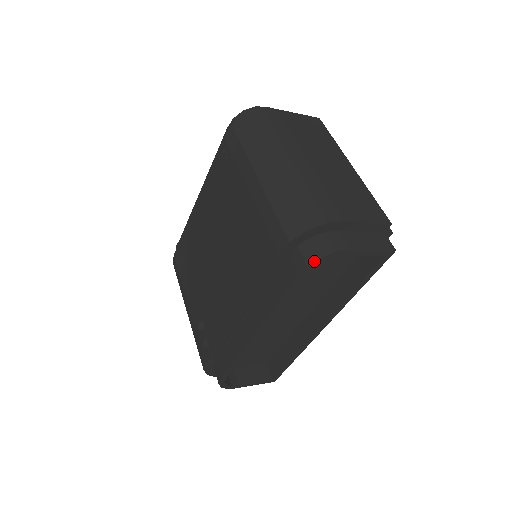
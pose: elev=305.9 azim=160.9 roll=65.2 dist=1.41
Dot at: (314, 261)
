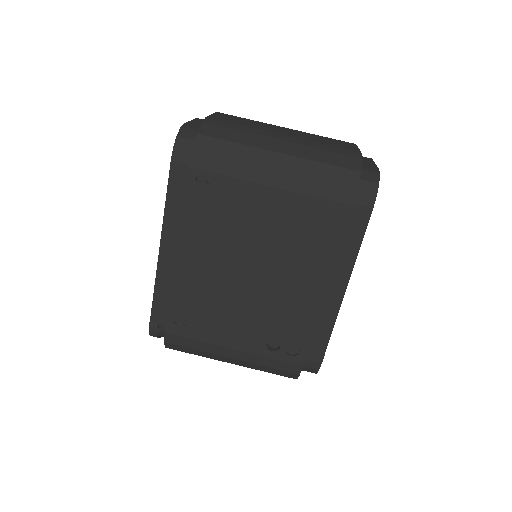
Dot at: occluded
